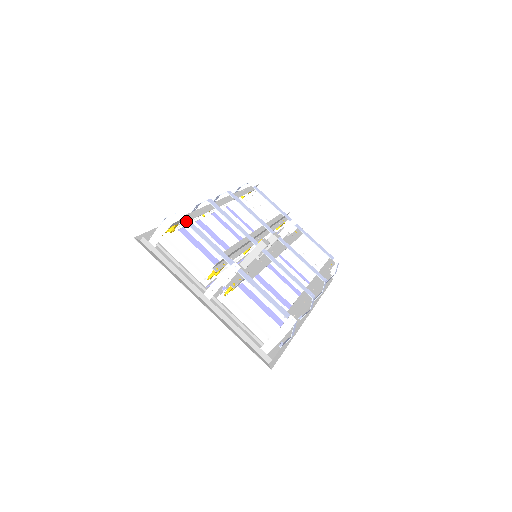
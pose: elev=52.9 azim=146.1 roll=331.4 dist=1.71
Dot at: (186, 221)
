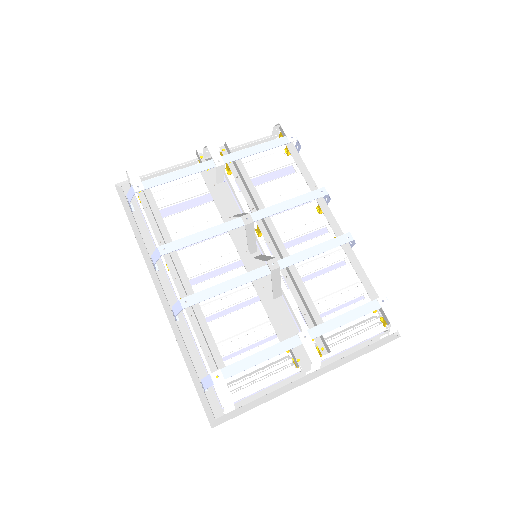
Dot at: (228, 374)
